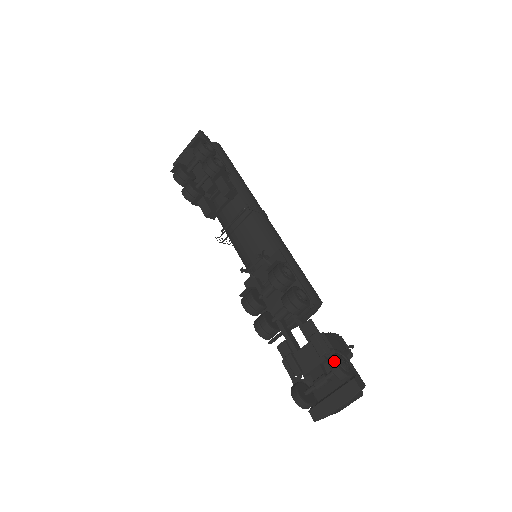
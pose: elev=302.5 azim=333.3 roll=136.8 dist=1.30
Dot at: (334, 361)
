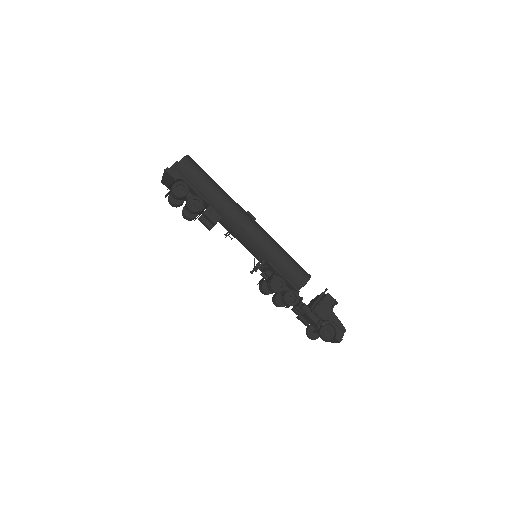
Dot at: (321, 336)
